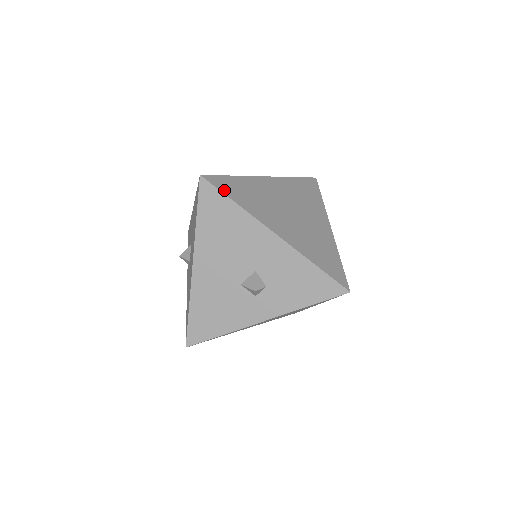
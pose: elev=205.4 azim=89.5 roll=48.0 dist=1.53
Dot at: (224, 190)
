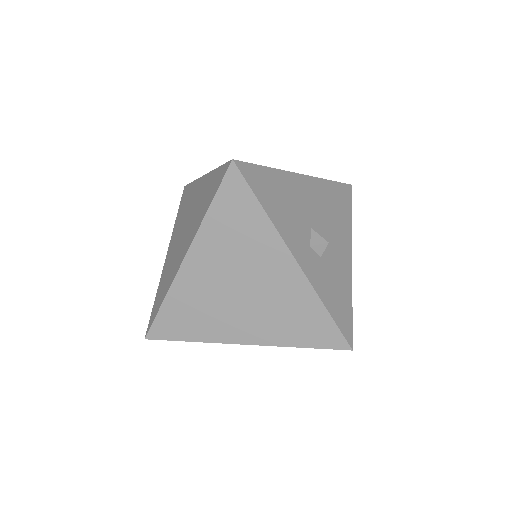
Dot at: (172, 336)
